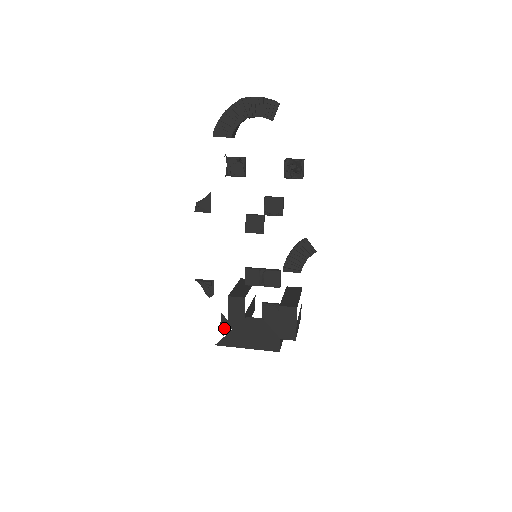
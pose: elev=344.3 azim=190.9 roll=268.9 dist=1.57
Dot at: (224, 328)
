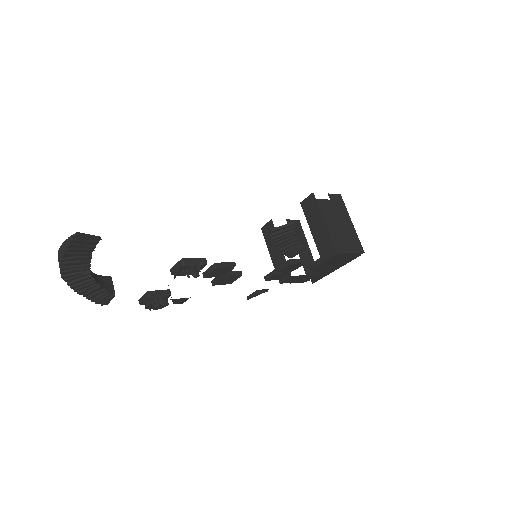
Dot at: (304, 281)
